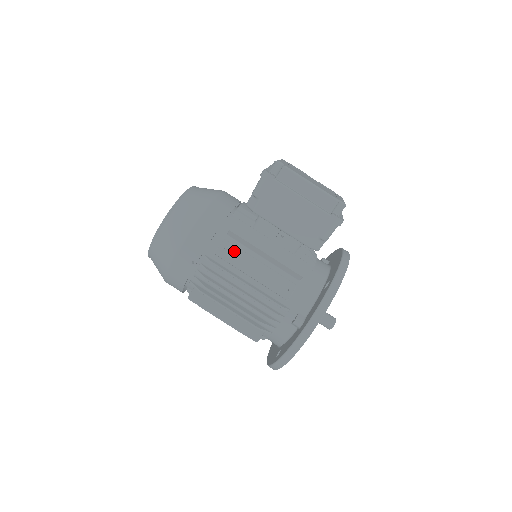
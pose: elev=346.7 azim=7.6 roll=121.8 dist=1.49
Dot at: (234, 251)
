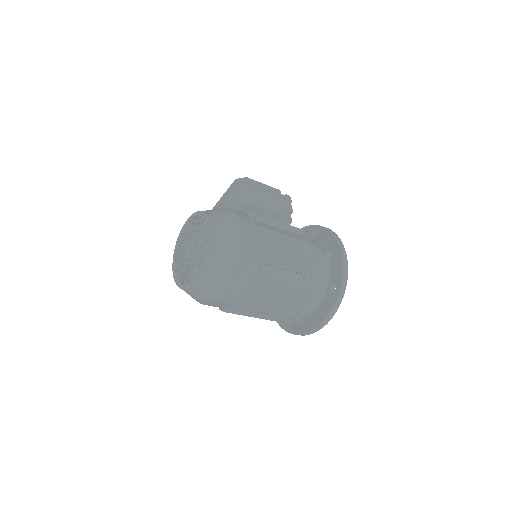
Dot at: (264, 224)
